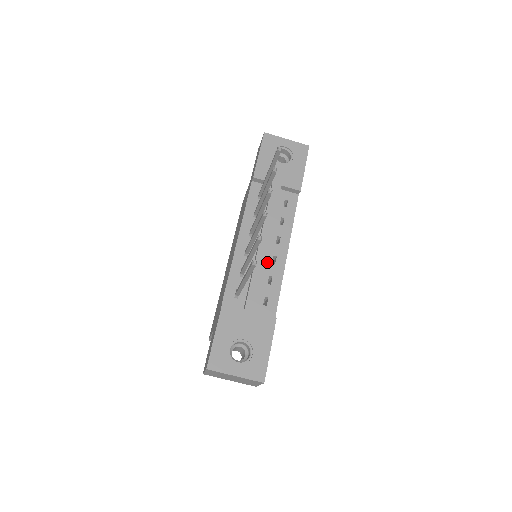
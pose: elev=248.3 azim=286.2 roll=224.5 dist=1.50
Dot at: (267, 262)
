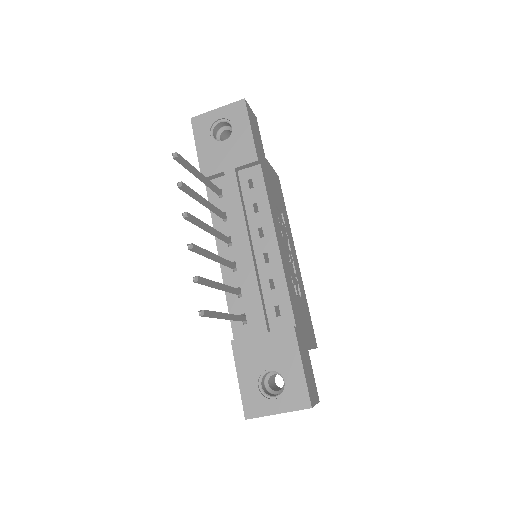
Dot at: (260, 265)
